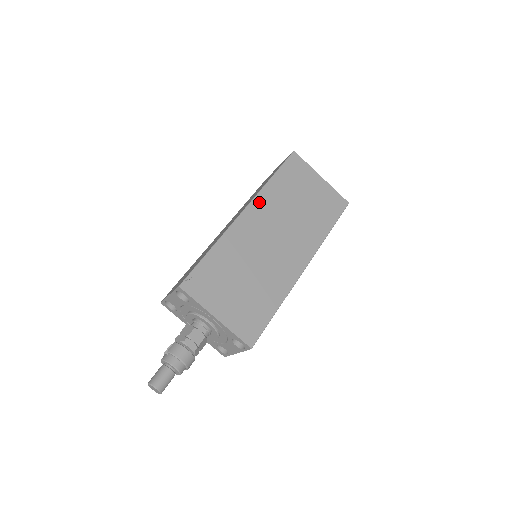
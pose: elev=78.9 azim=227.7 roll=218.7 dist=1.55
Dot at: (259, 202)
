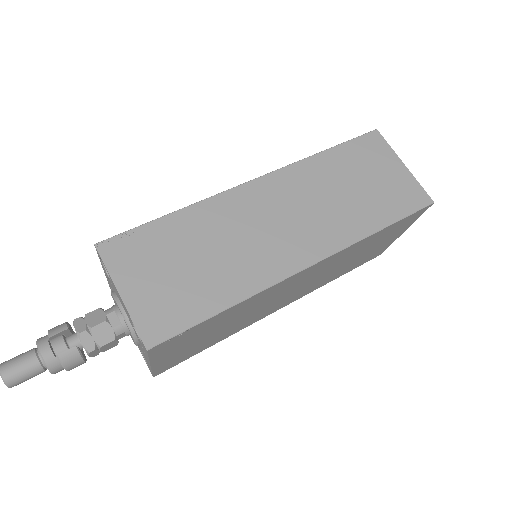
Dot at: (334, 257)
